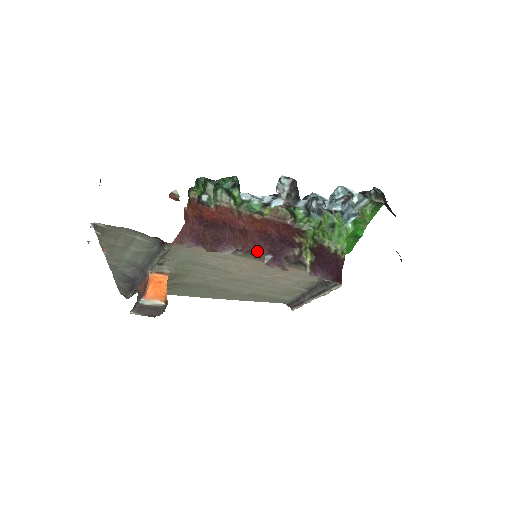
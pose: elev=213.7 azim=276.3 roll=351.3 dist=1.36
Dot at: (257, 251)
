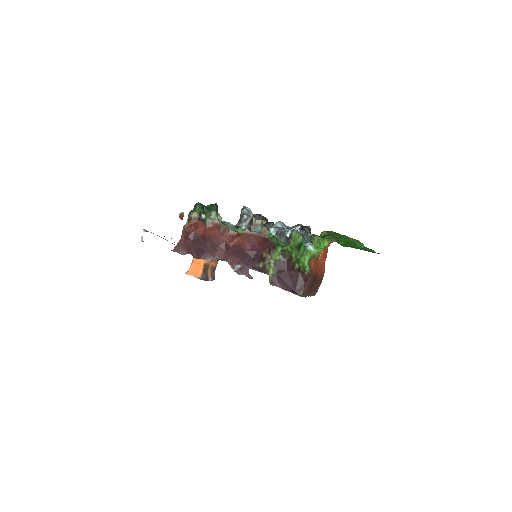
Dot at: (230, 261)
